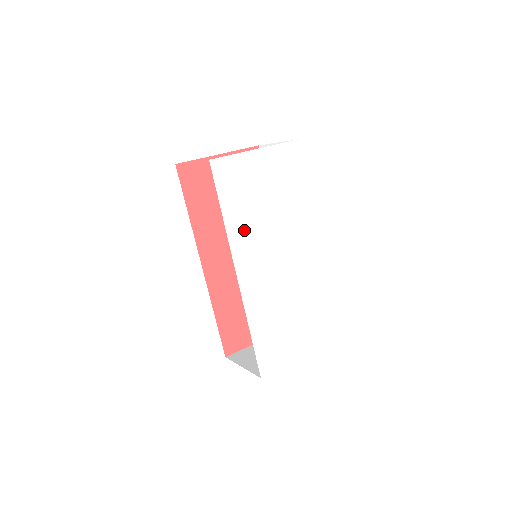
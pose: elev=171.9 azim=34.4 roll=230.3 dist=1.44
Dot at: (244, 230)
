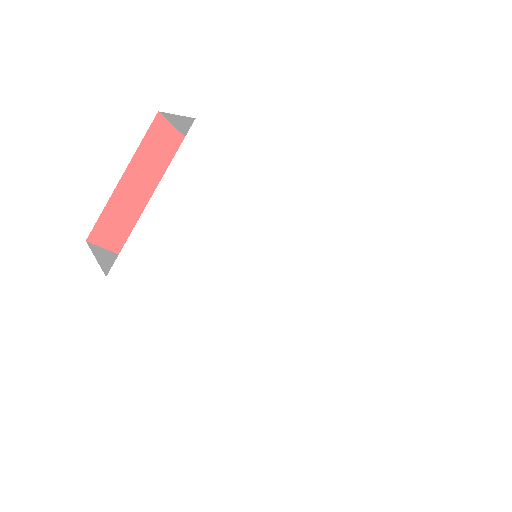
Dot at: (217, 288)
